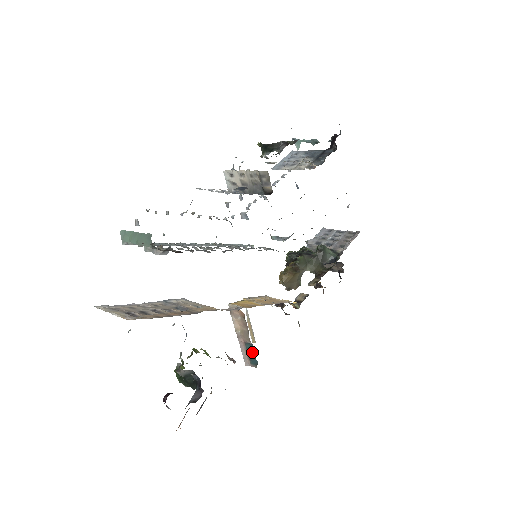
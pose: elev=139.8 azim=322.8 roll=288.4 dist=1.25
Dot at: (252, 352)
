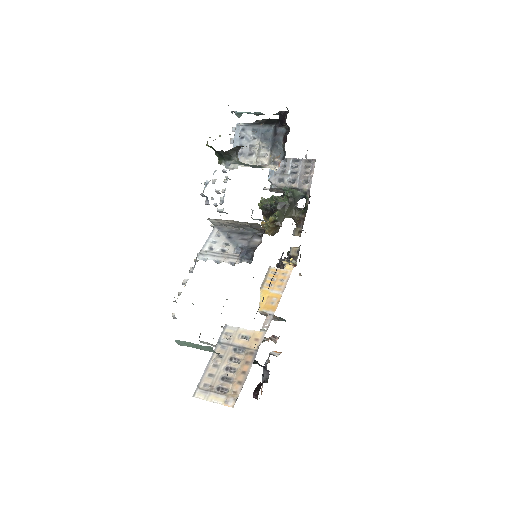
Dot at: occluded
